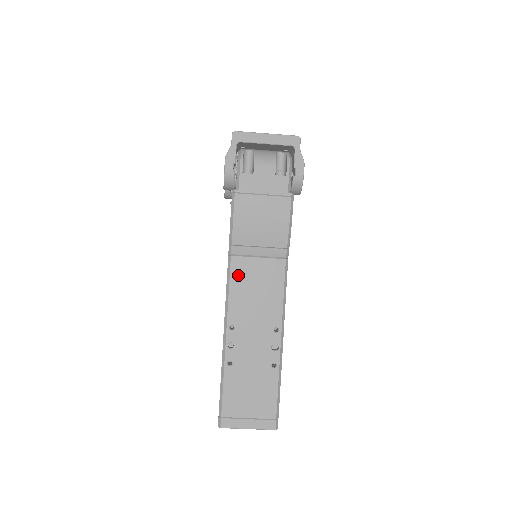
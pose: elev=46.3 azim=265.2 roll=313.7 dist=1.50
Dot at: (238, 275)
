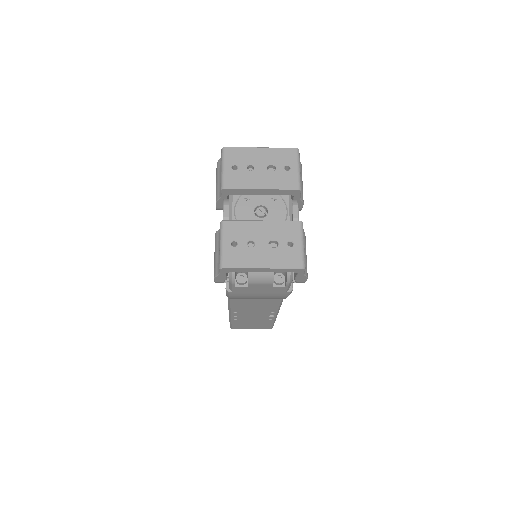
Dot at: (238, 301)
